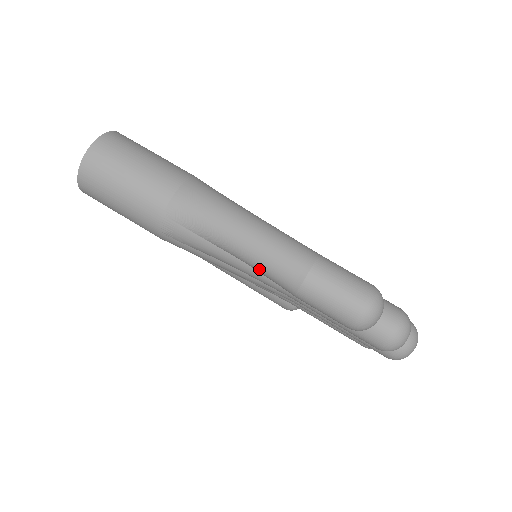
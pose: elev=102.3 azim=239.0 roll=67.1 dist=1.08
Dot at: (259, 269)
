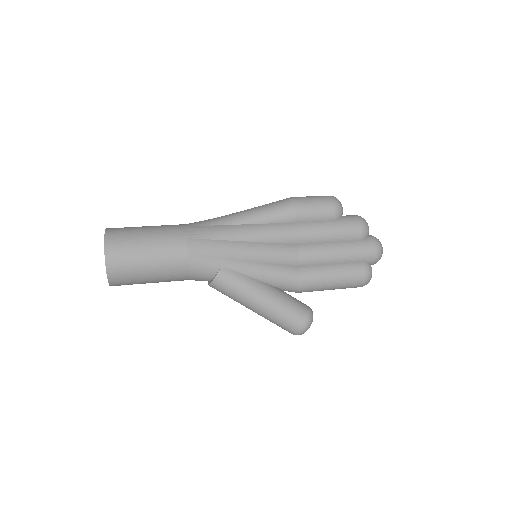
Dot at: (266, 213)
